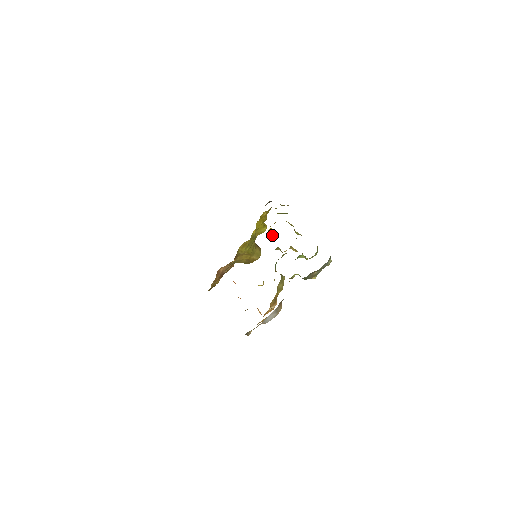
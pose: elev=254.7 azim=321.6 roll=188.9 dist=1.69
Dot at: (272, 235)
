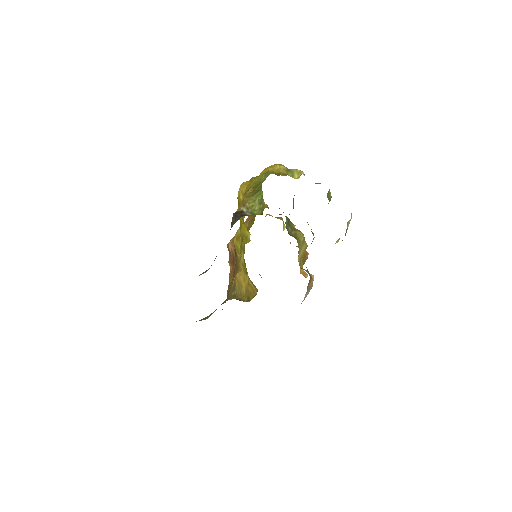
Dot at: occluded
